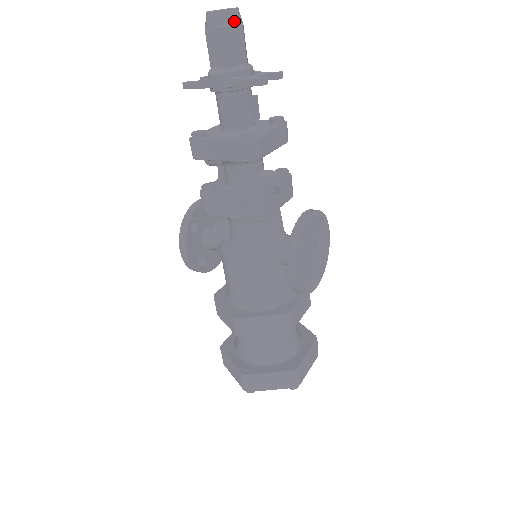
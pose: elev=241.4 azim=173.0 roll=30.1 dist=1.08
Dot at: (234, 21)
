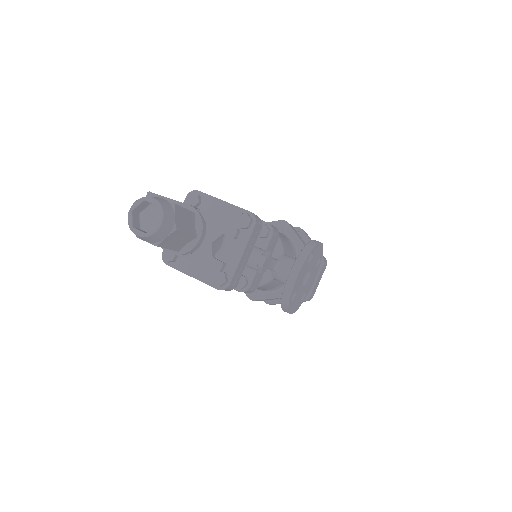
Dot at: (165, 235)
